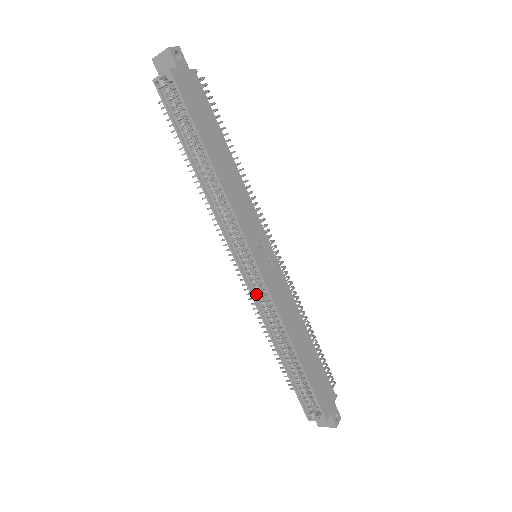
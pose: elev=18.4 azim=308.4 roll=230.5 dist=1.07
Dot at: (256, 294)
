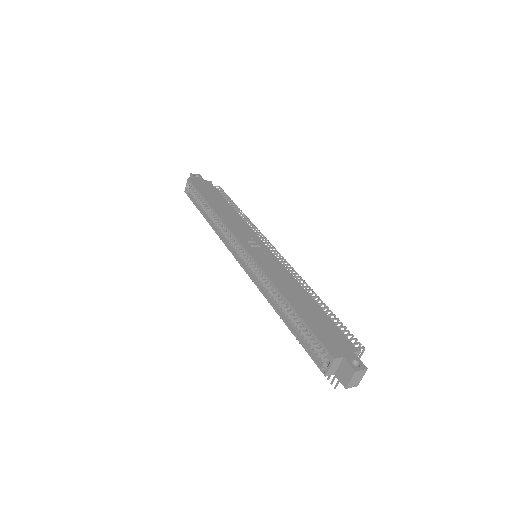
Dot at: (253, 275)
